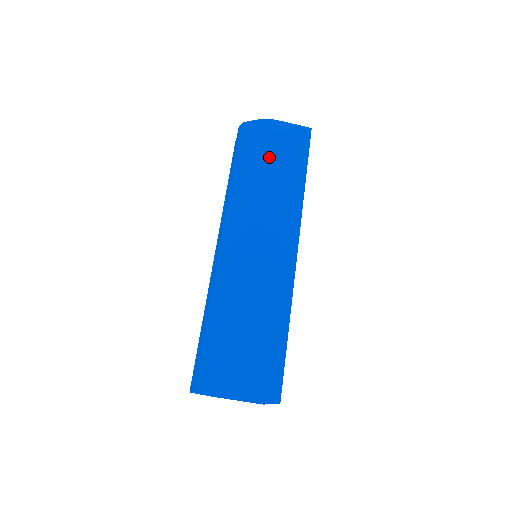
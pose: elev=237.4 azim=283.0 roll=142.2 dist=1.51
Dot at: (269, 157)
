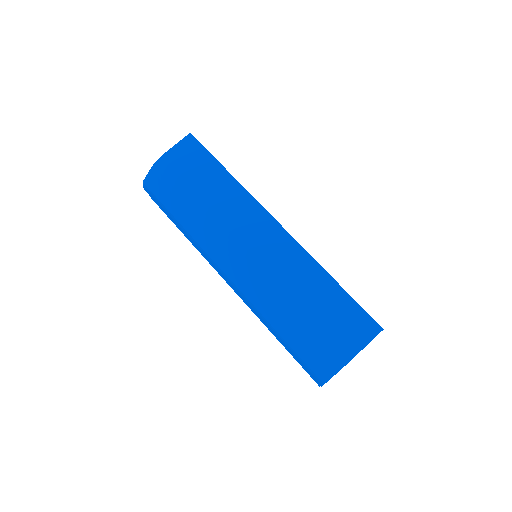
Dot at: (188, 186)
